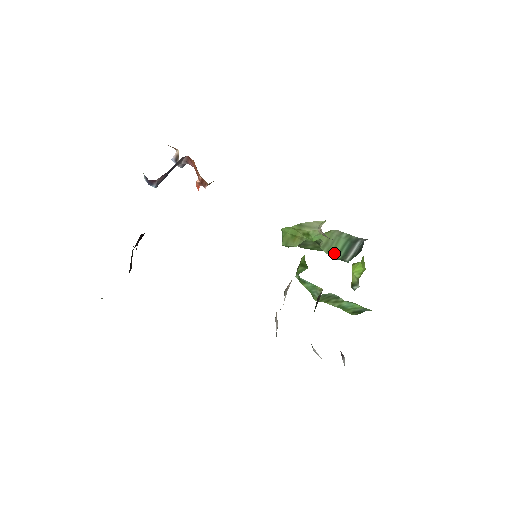
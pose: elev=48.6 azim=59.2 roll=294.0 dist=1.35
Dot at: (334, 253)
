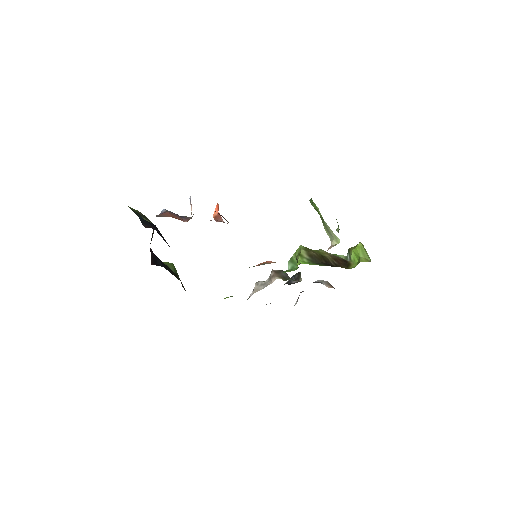
Dot at: occluded
